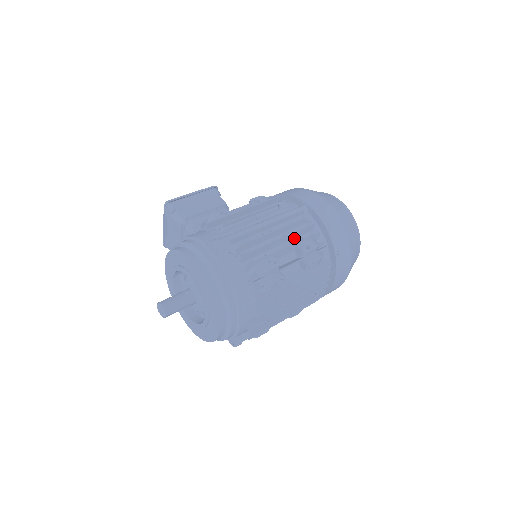
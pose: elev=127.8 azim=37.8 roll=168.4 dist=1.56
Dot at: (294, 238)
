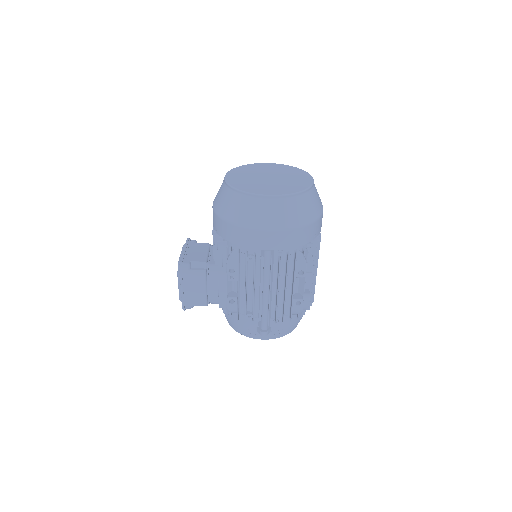
Dot at: occluded
